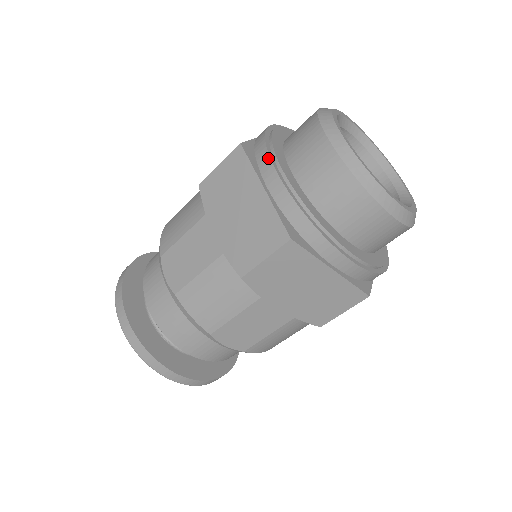
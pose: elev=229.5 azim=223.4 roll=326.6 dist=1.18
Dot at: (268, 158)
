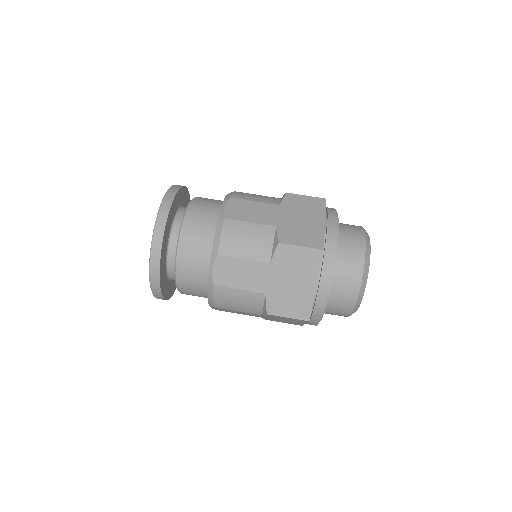
Dot at: (336, 215)
